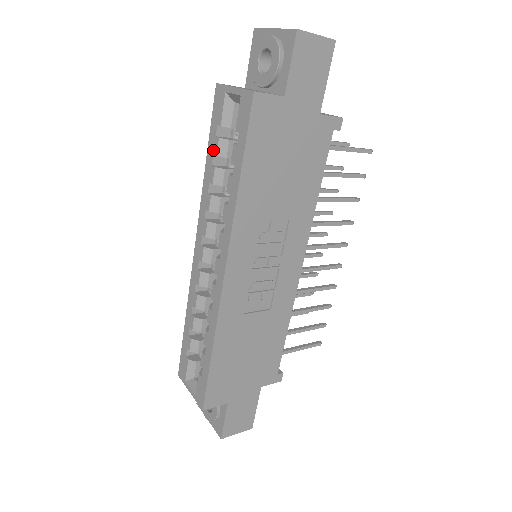
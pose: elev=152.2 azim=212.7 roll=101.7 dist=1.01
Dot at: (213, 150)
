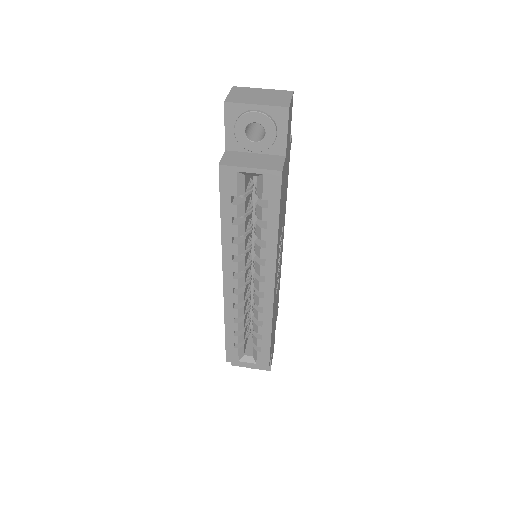
Dot at: (231, 214)
